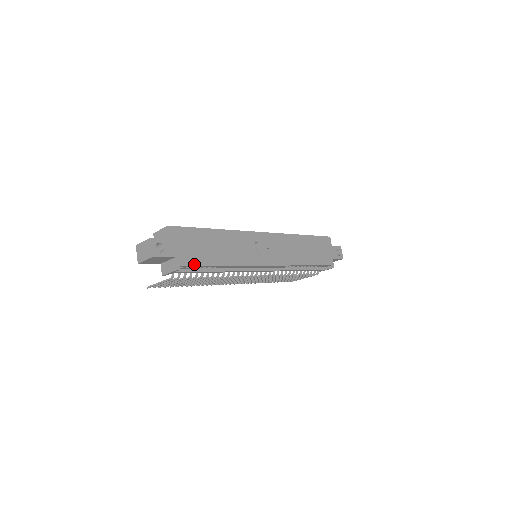
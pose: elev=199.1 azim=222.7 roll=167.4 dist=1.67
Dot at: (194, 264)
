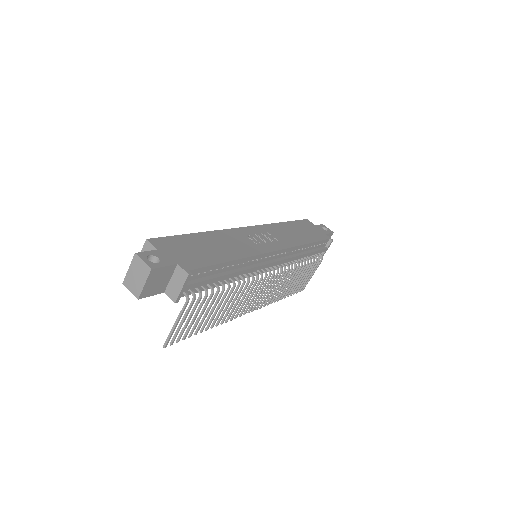
Dot at: (202, 265)
